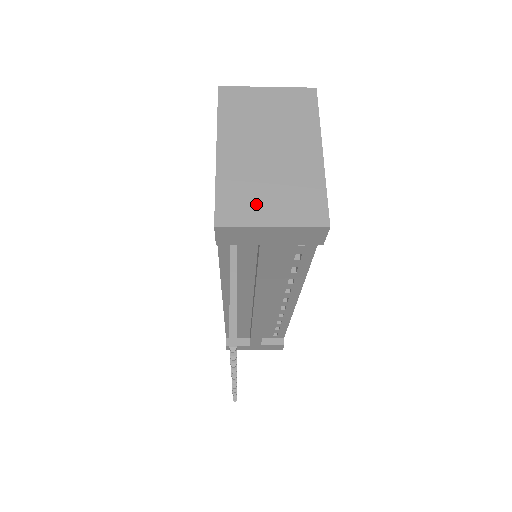
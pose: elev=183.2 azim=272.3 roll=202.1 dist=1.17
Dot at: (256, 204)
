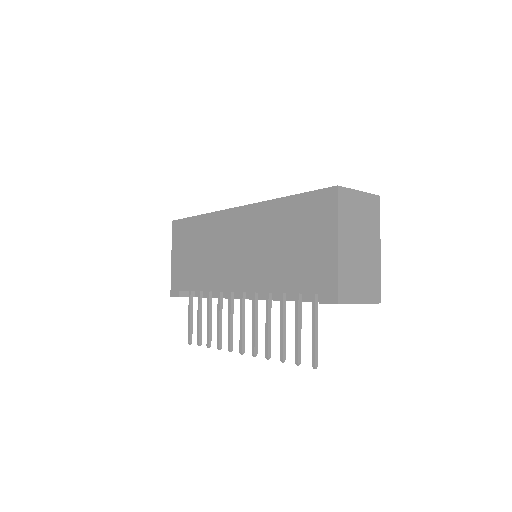
Dot at: (355, 288)
